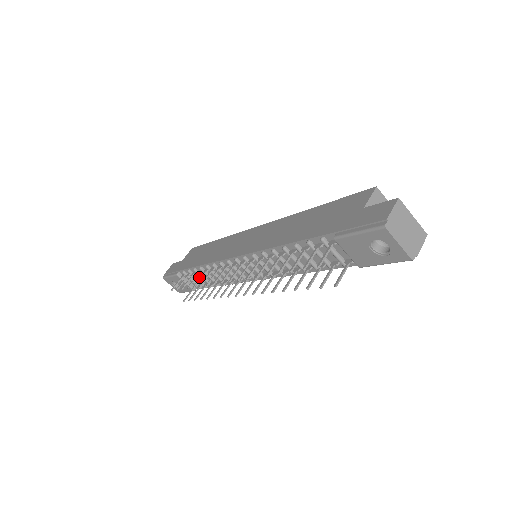
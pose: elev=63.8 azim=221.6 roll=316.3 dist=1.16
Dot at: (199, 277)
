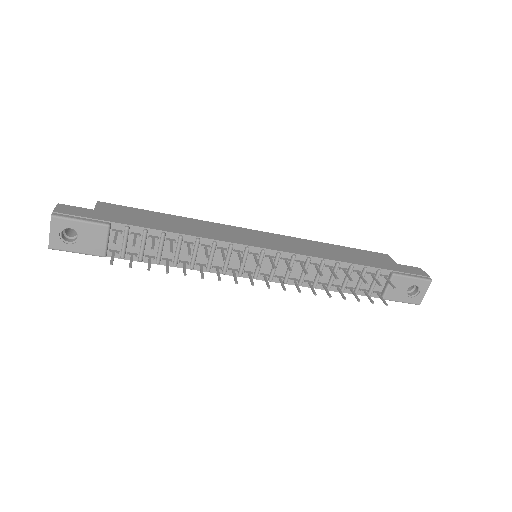
Dot at: (147, 244)
